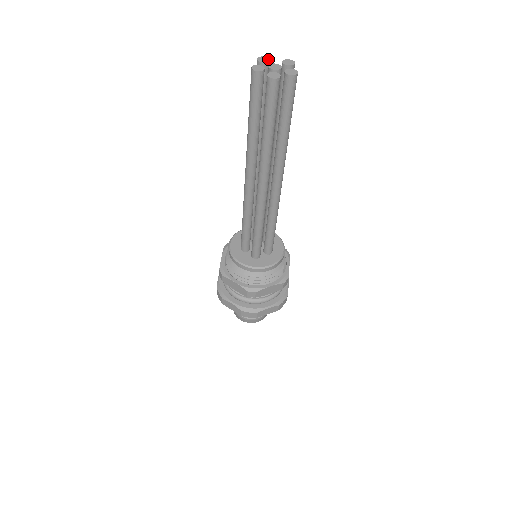
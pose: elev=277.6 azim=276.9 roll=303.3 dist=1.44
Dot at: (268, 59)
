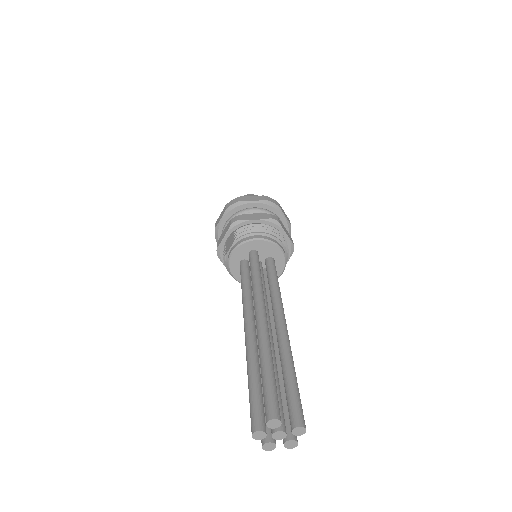
Dot at: (279, 425)
